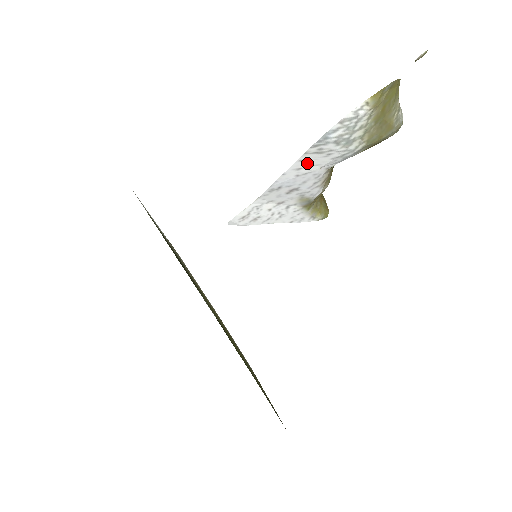
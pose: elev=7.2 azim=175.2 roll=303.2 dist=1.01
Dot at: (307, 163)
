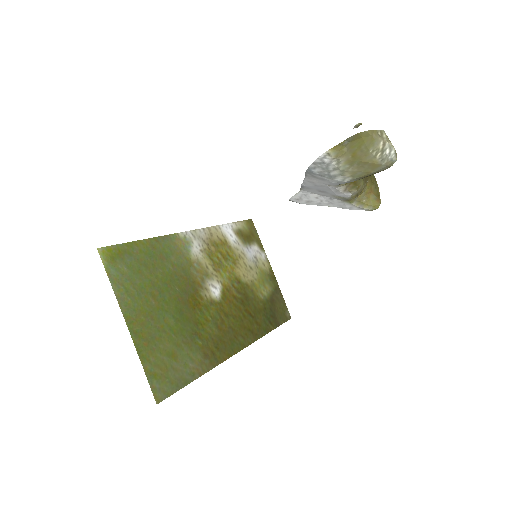
Dot at: (314, 180)
